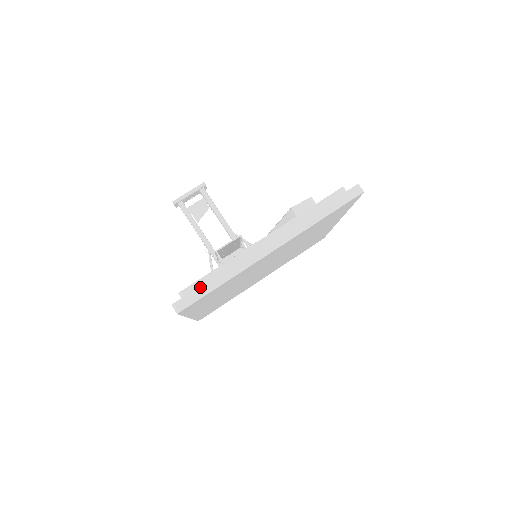
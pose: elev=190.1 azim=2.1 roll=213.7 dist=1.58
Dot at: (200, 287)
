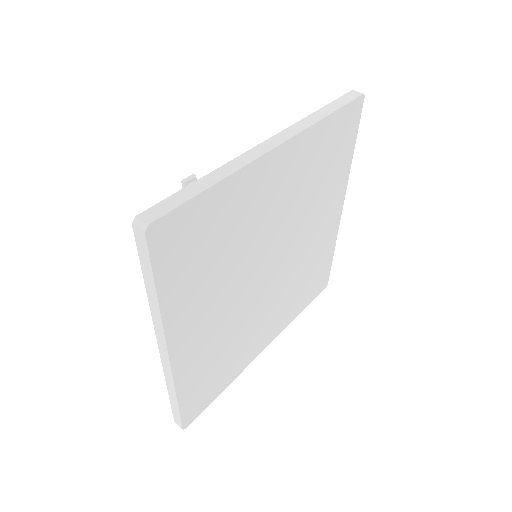
Dot at: (171, 406)
